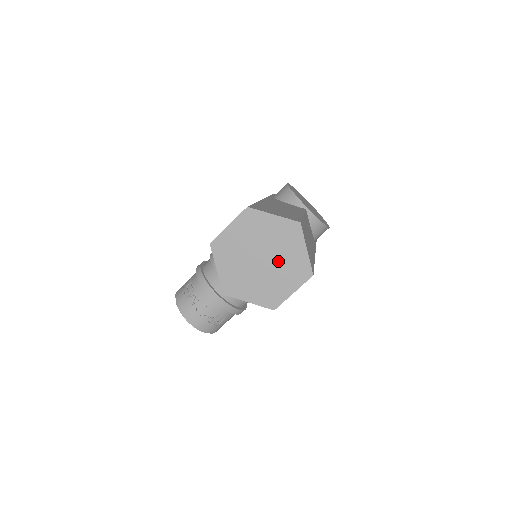
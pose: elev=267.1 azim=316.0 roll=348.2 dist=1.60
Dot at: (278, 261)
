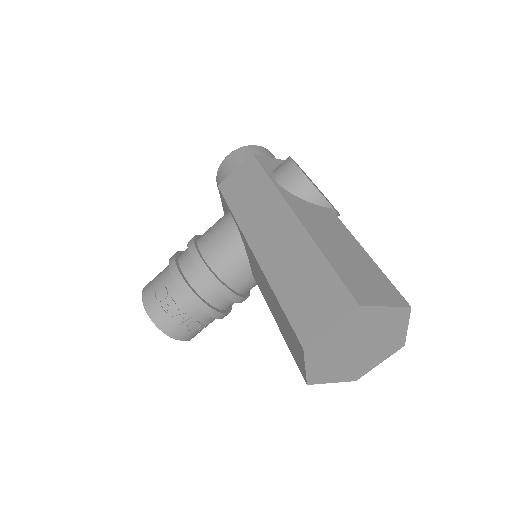
Dot at: (375, 344)
